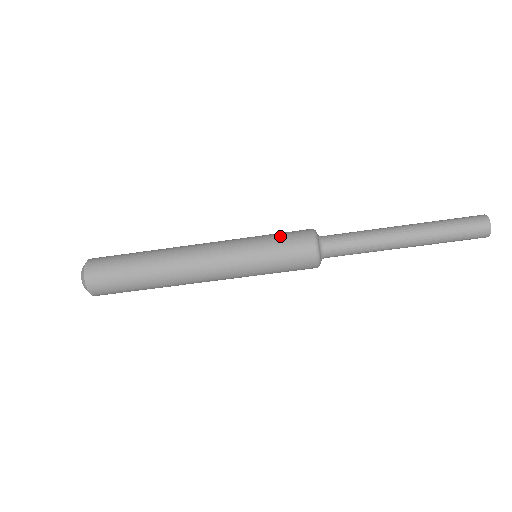
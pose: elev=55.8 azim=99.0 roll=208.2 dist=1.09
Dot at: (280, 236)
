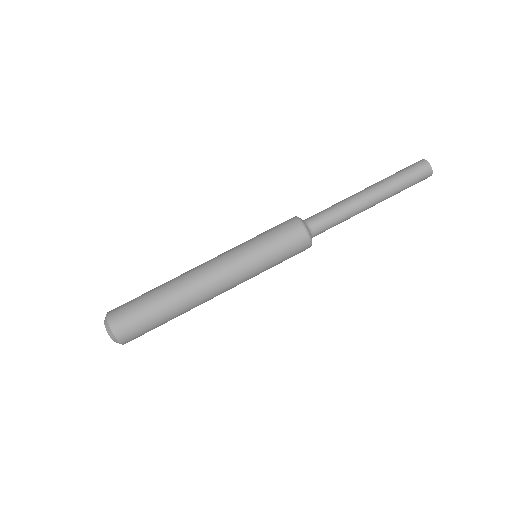
Dot at: occluded
